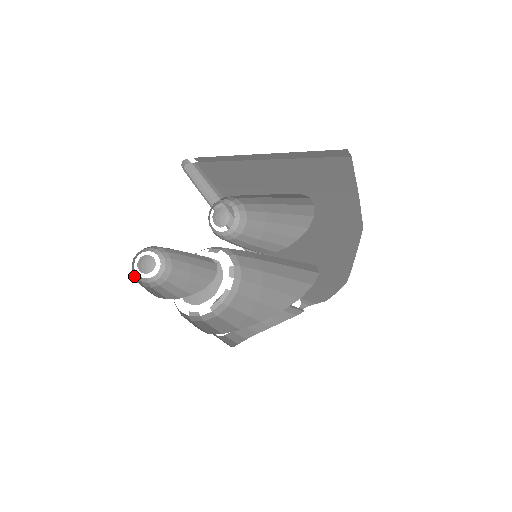
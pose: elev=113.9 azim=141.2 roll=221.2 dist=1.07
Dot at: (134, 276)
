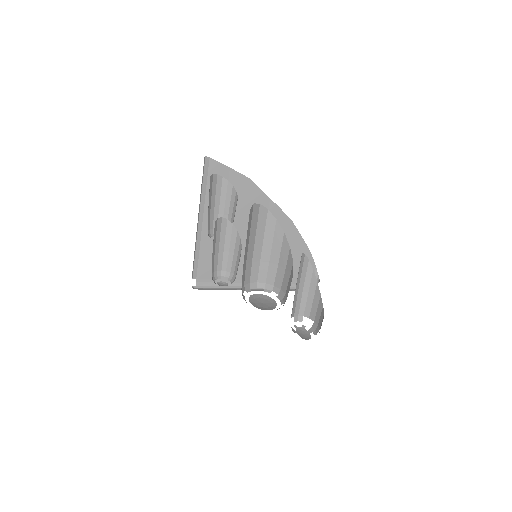
Dot at: occluded
